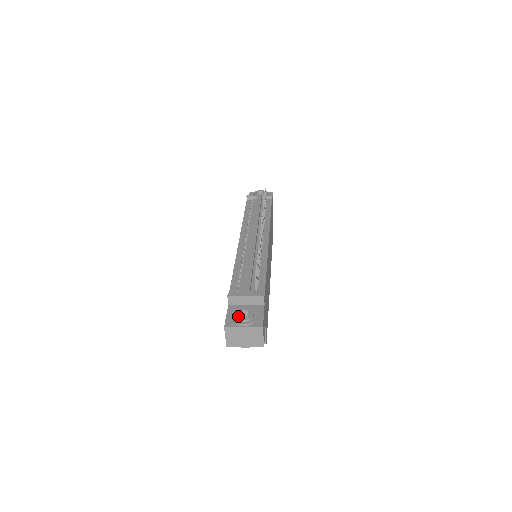
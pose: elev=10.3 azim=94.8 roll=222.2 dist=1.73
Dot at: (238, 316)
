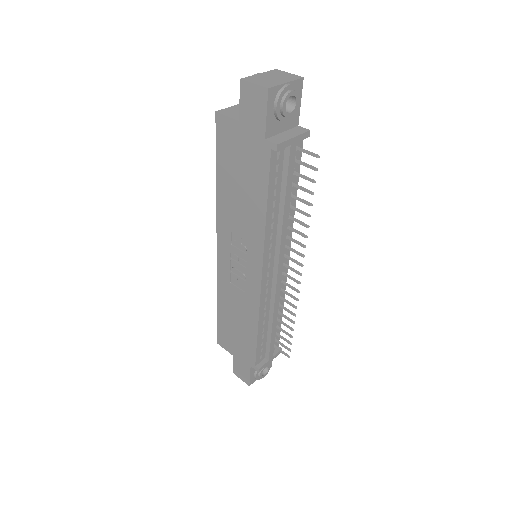
Dot at: (262, 377)
